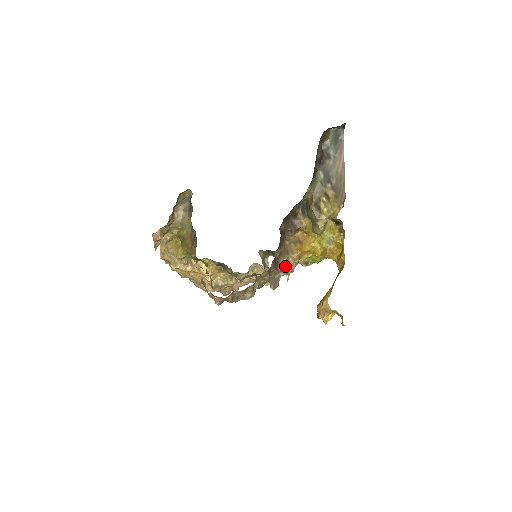
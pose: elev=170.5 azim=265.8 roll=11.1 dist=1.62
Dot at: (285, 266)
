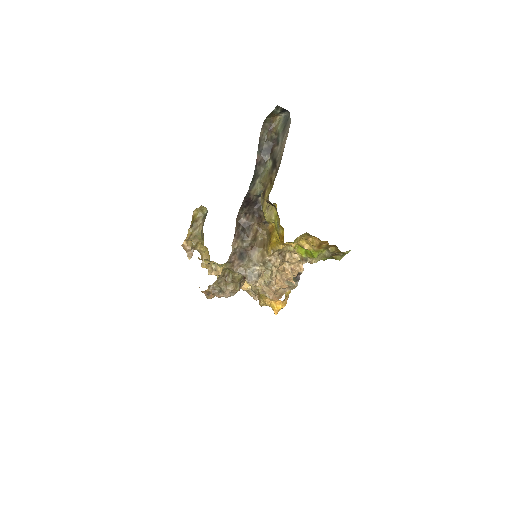
Dot at: (260, 260)
